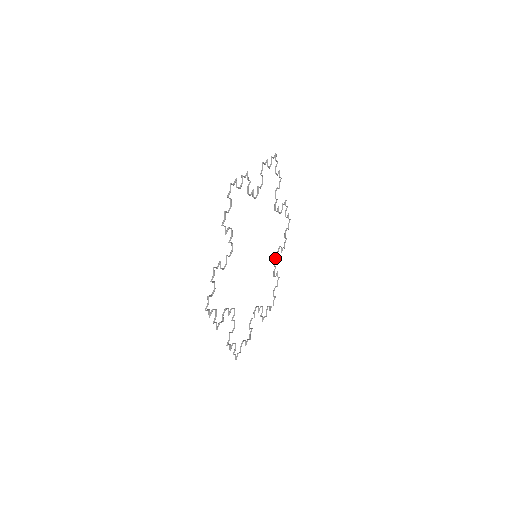
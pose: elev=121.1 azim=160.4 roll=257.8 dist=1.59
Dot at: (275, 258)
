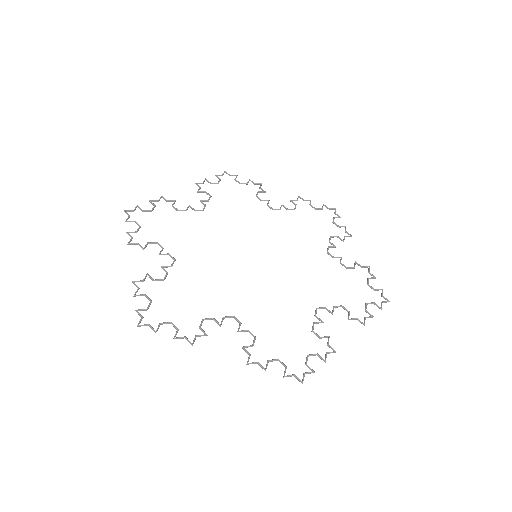
Dot at: (320, 307)
